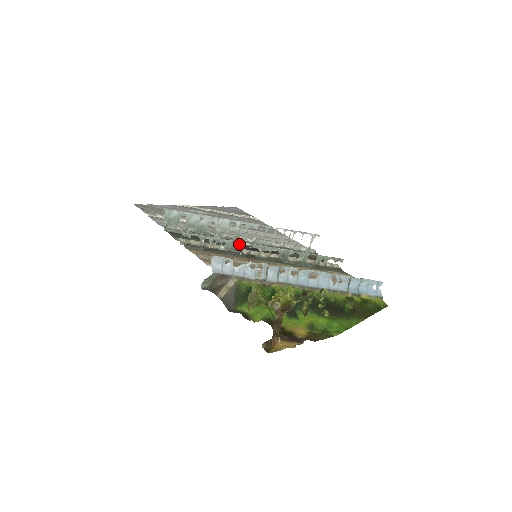
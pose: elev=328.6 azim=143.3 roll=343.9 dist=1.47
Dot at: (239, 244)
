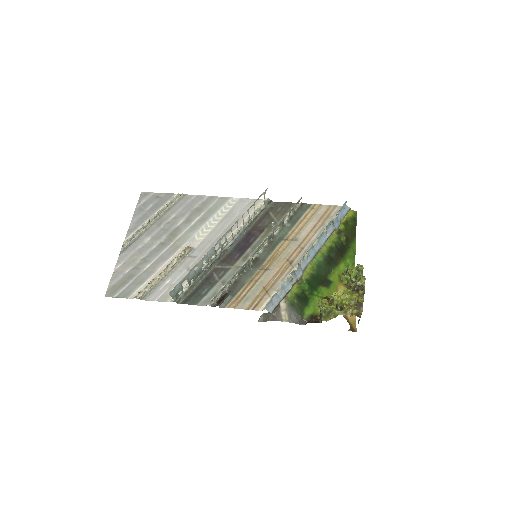
Dot at: (246, 264)
